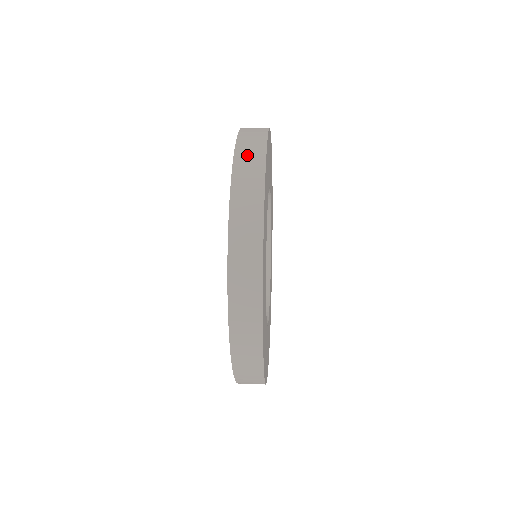
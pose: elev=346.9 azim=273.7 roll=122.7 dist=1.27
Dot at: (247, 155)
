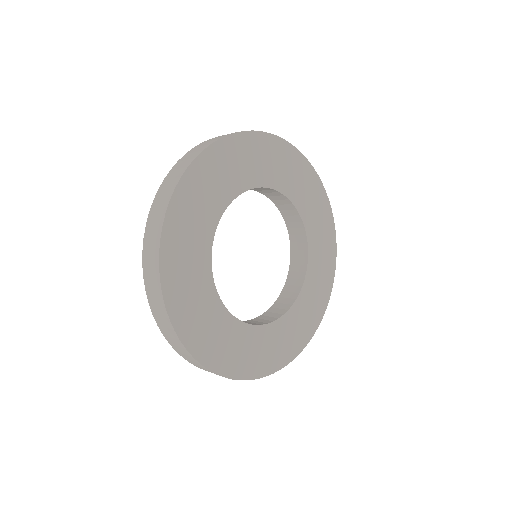
Dot at: (166, 187)
